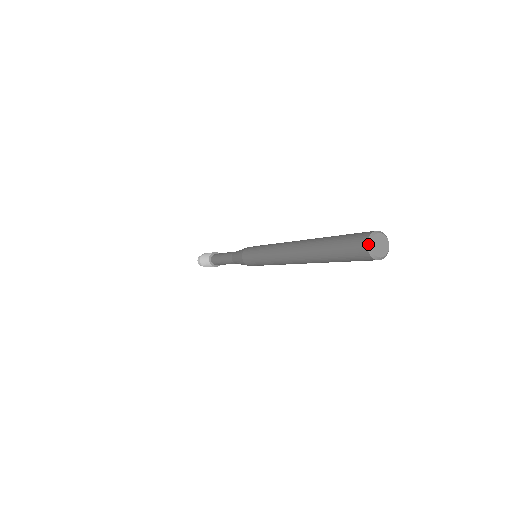
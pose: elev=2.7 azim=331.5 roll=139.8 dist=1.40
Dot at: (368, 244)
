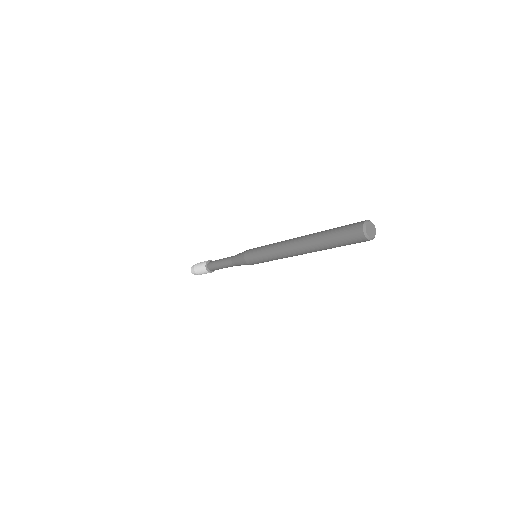
Dot at: (366, 221)
